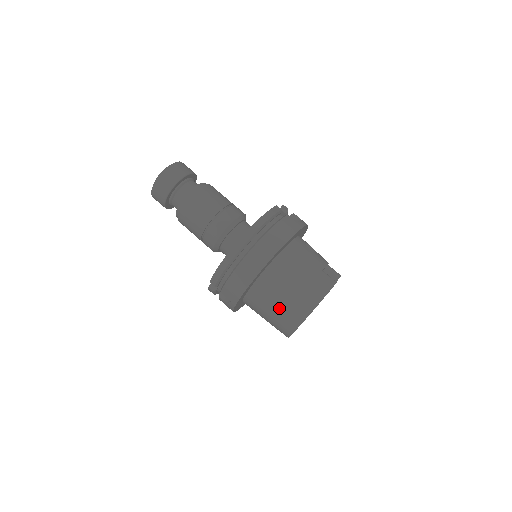
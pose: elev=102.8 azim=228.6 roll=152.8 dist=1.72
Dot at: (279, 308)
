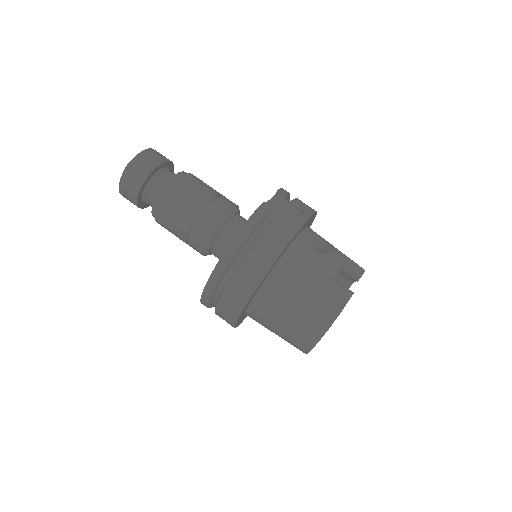
Dot at: (284, 331)
